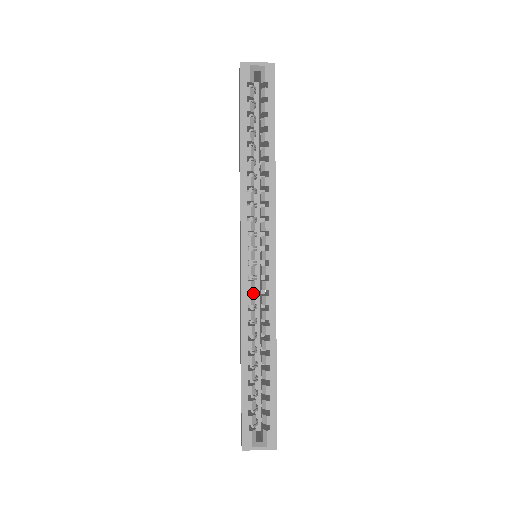
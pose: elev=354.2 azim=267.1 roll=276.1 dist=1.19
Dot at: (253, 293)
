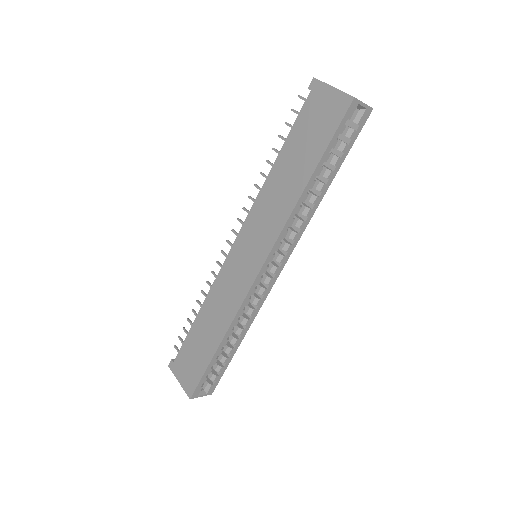
Dot at: occluded
